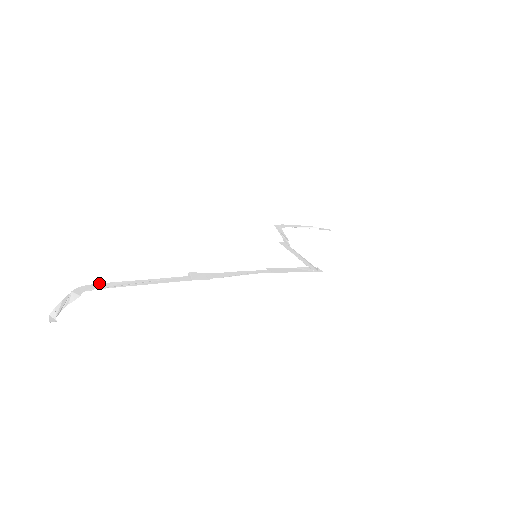
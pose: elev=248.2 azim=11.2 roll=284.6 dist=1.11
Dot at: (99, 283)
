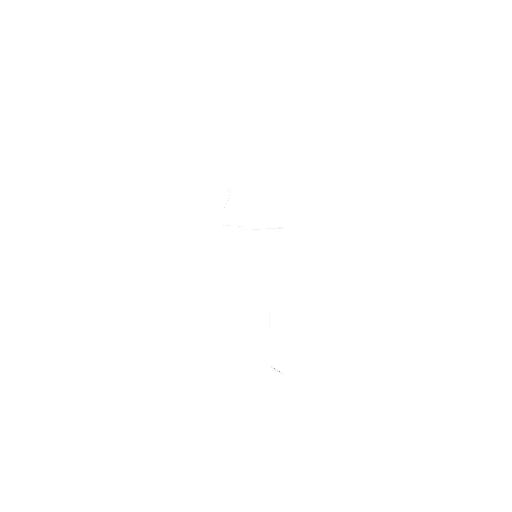
Dot at: (264, 351)
